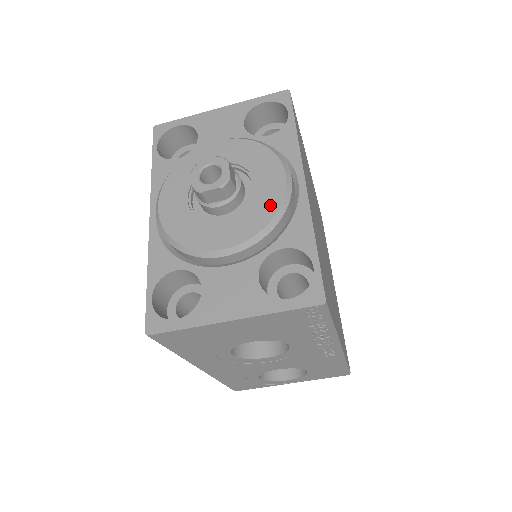
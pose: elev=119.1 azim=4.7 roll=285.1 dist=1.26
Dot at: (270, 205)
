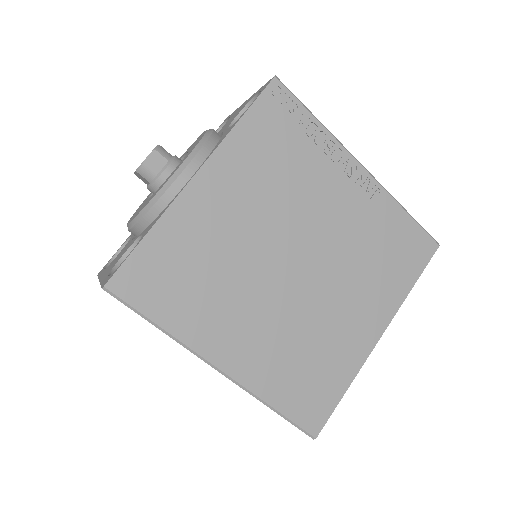
Dot at: occluded
